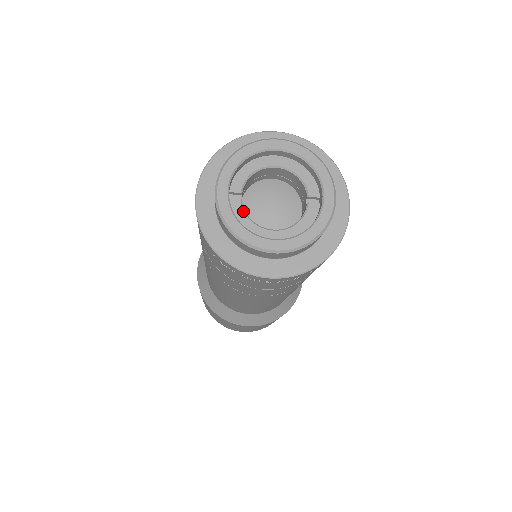
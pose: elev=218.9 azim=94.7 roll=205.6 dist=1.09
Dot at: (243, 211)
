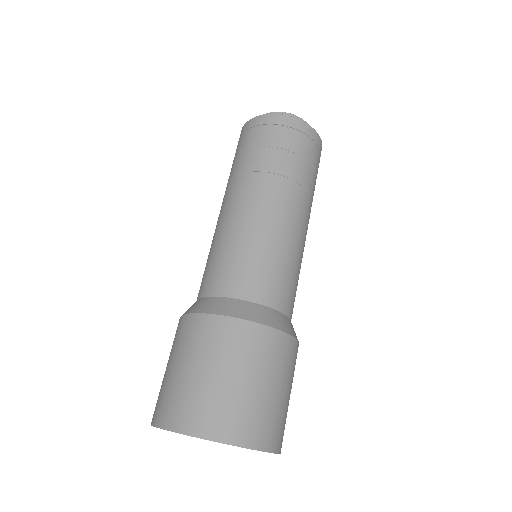
Dot at: occluded
